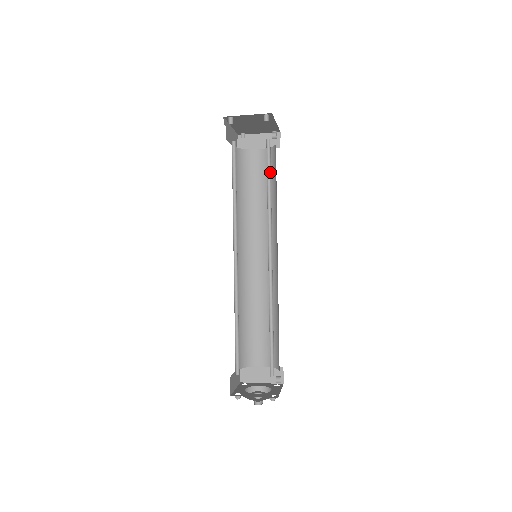
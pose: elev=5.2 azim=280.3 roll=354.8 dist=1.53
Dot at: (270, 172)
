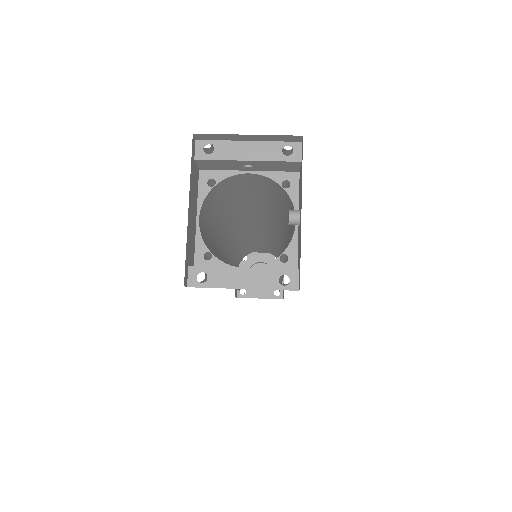
Dot at: occluded
